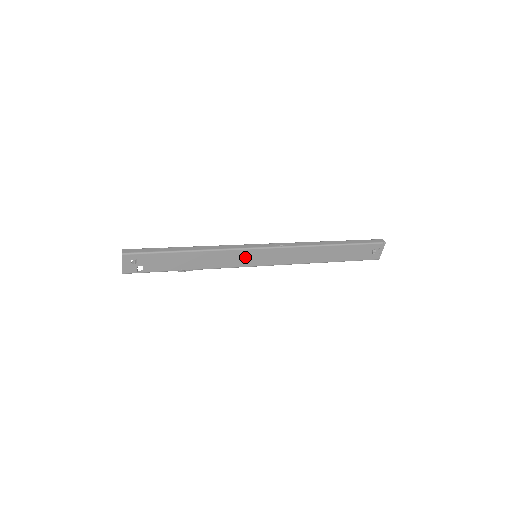
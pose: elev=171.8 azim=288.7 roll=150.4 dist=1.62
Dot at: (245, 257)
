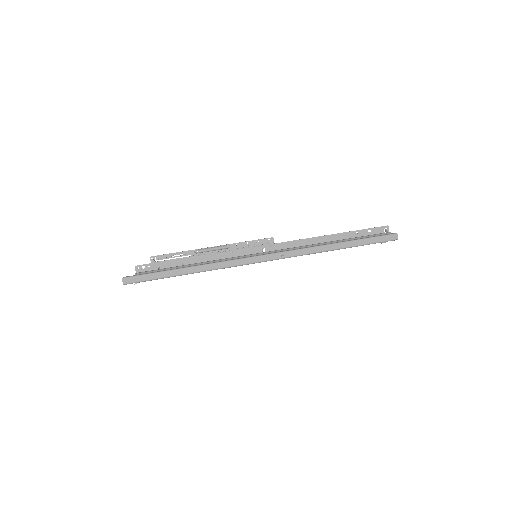
Dot at: occluded
